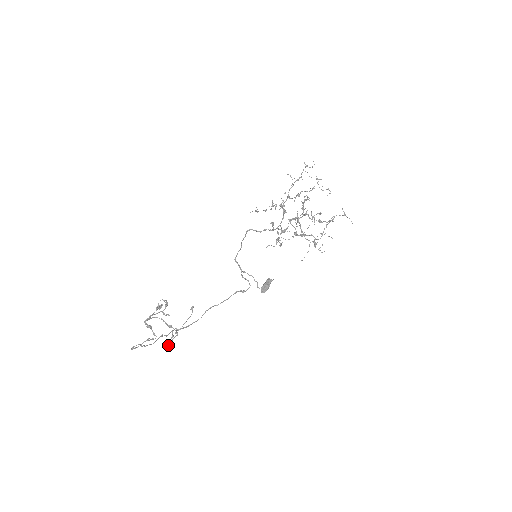
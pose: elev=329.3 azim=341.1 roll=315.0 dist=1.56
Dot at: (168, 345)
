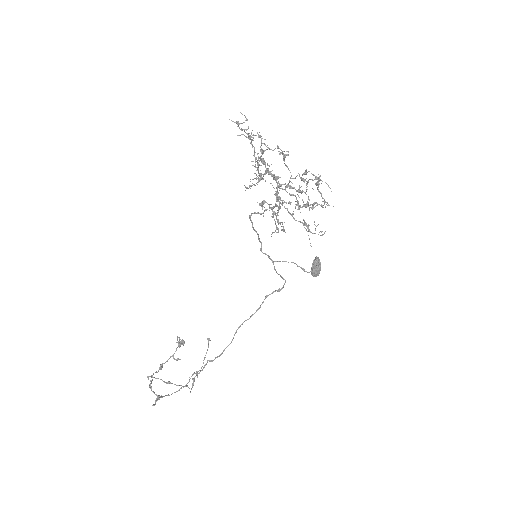
Dot at: (190, 392)
